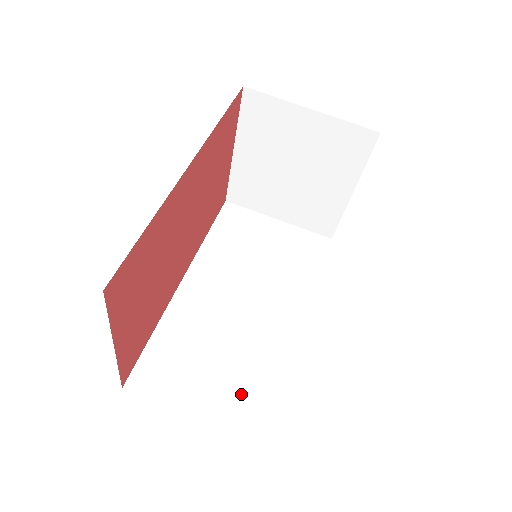
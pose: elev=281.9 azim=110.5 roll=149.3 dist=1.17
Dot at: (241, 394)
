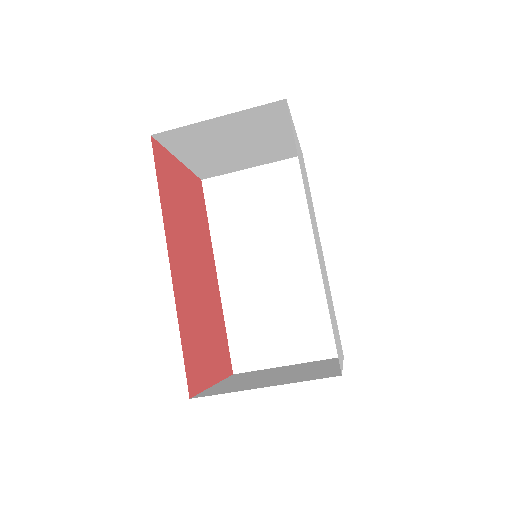
Dot at: (306, 334)
